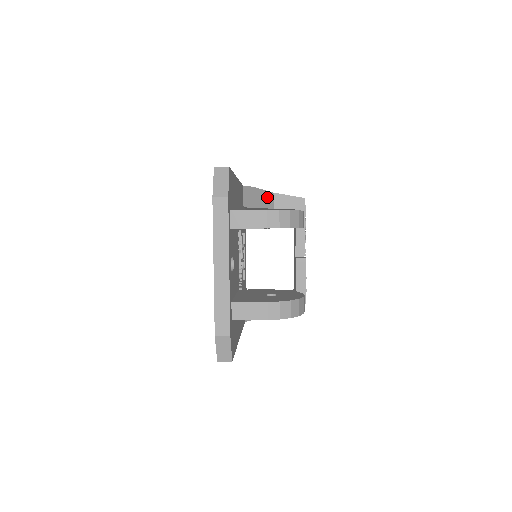
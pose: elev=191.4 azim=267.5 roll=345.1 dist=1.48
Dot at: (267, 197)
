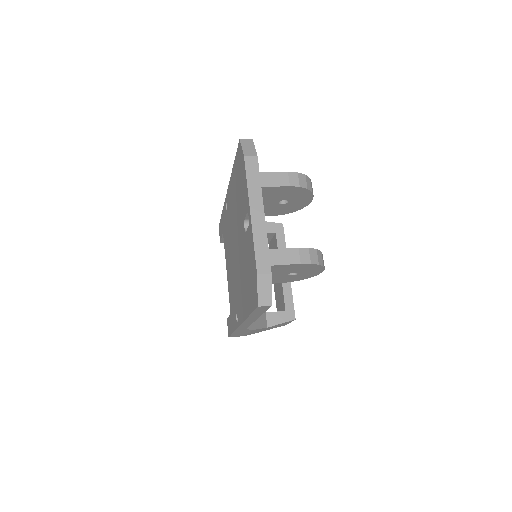
Dot at: occluded
